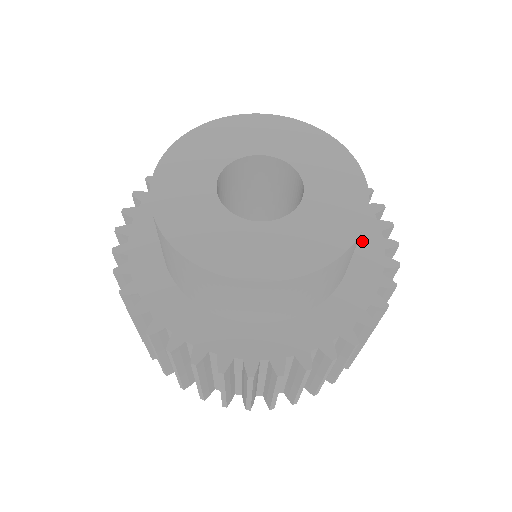
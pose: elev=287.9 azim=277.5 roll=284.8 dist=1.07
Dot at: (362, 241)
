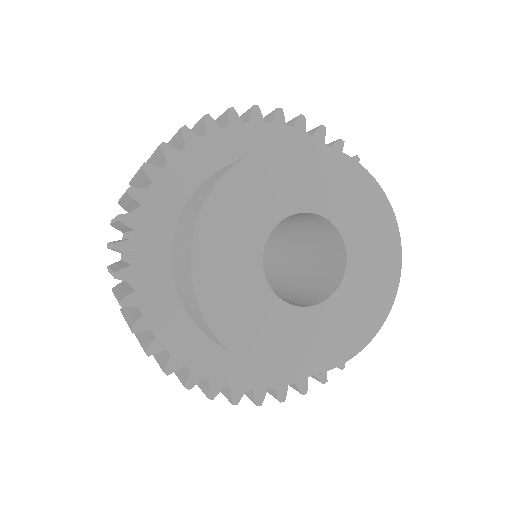
Dot at: occluded
